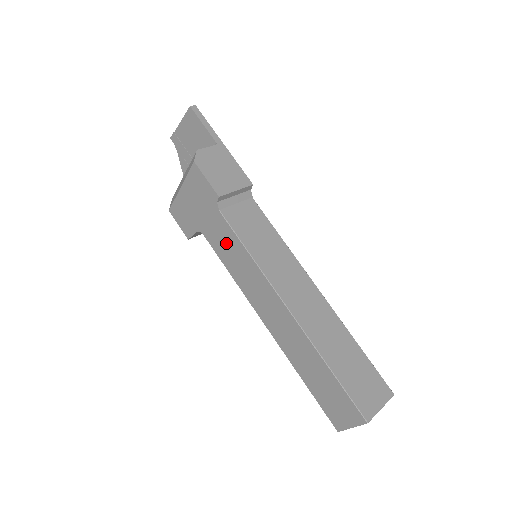
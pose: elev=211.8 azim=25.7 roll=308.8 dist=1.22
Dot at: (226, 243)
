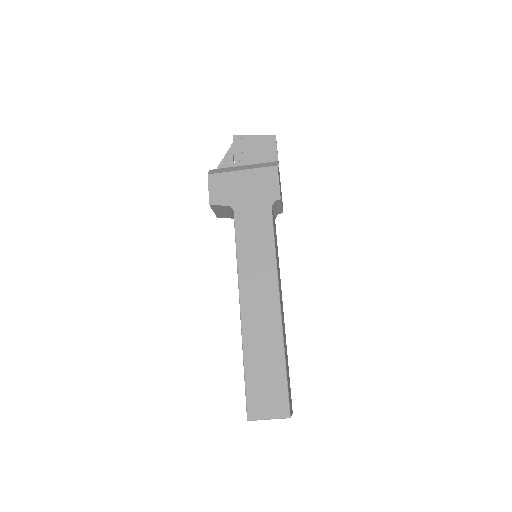
Dot at: (256, 230)
